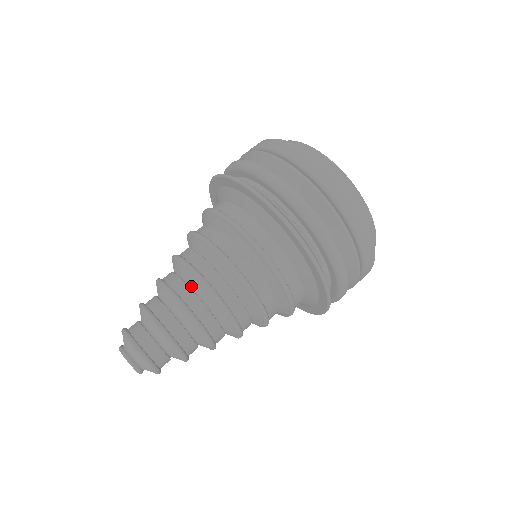
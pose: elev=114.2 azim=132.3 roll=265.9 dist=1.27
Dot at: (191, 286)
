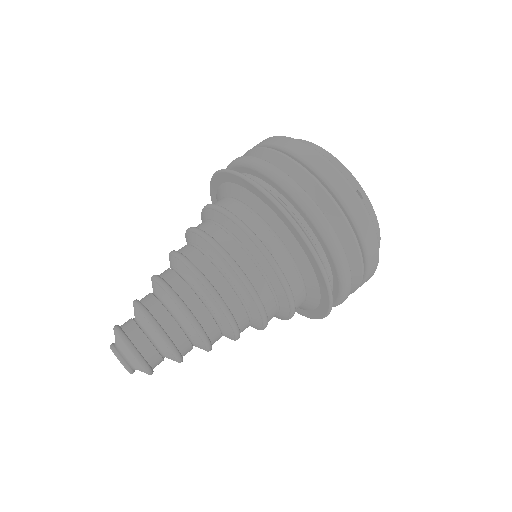
Dot at: (171, 268)
